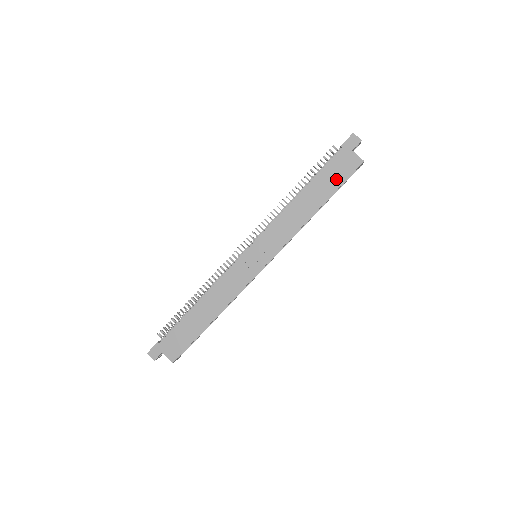
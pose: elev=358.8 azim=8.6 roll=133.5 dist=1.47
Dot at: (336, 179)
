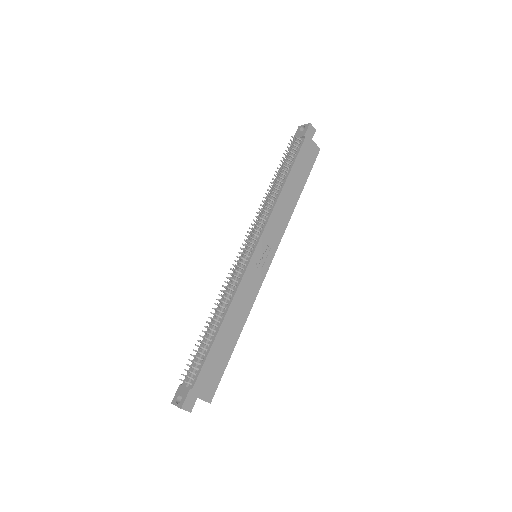
Dot at: (306, 167)
